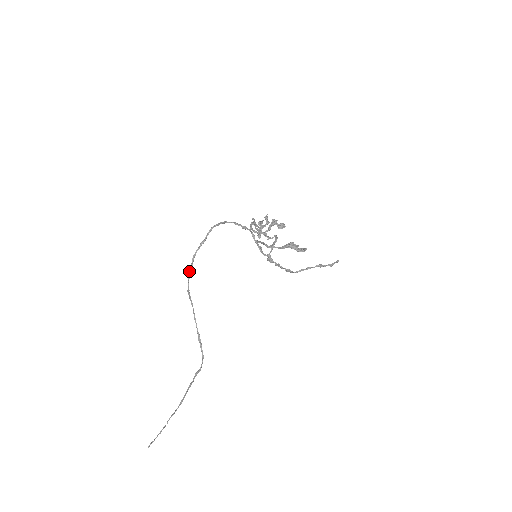
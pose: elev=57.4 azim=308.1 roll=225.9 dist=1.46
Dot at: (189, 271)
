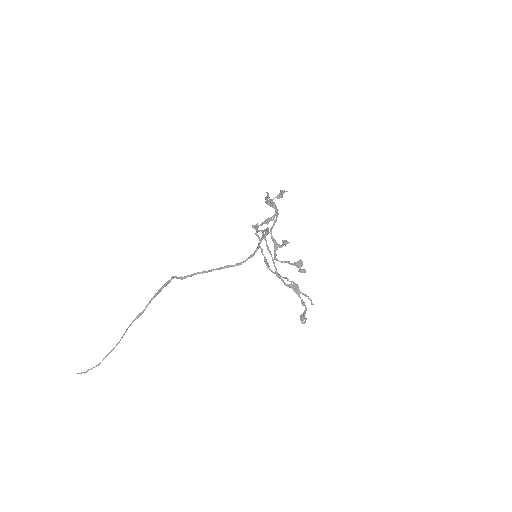
Dot at: (197, 273)
